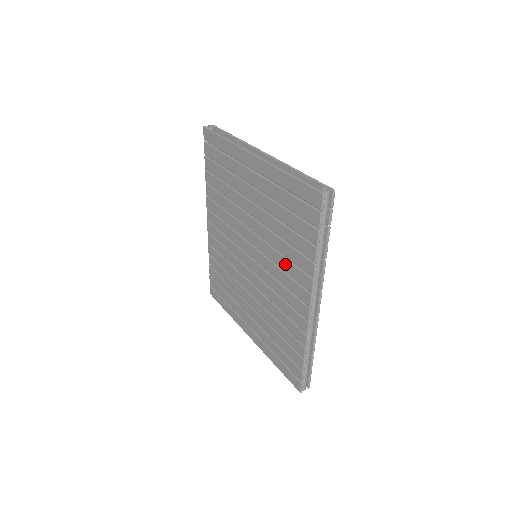
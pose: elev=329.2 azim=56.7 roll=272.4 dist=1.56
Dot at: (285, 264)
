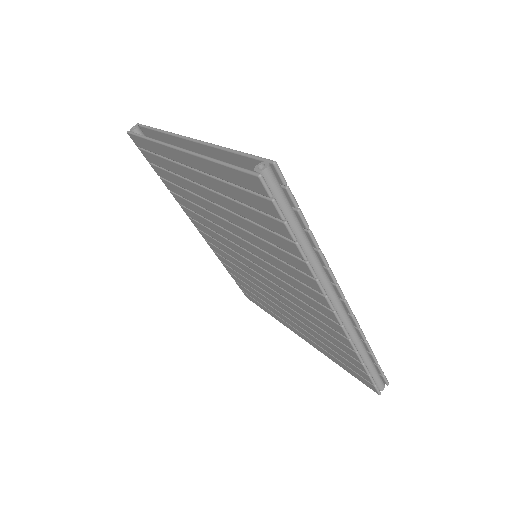
Dot at: (280, 265)
